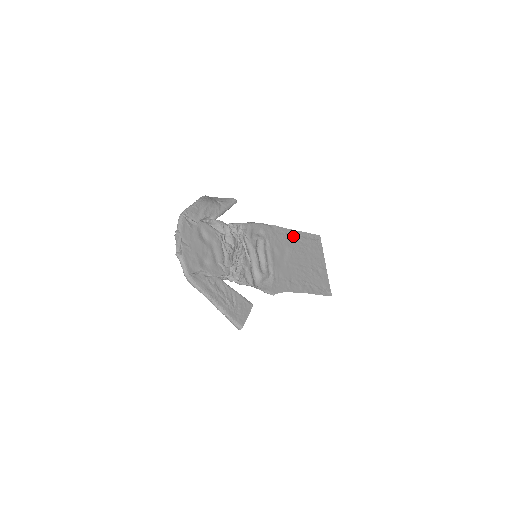
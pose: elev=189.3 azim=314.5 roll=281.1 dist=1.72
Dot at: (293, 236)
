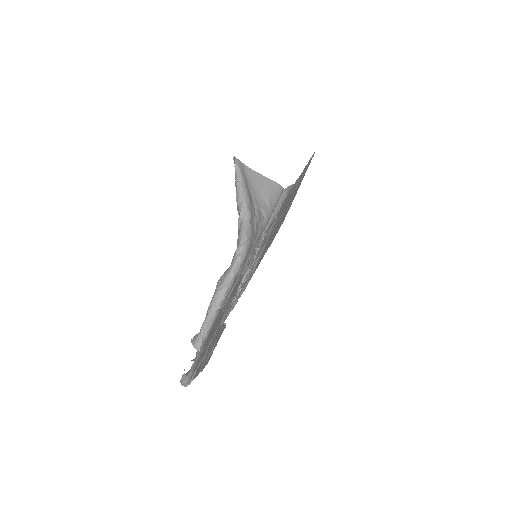
Dot at: occluded
